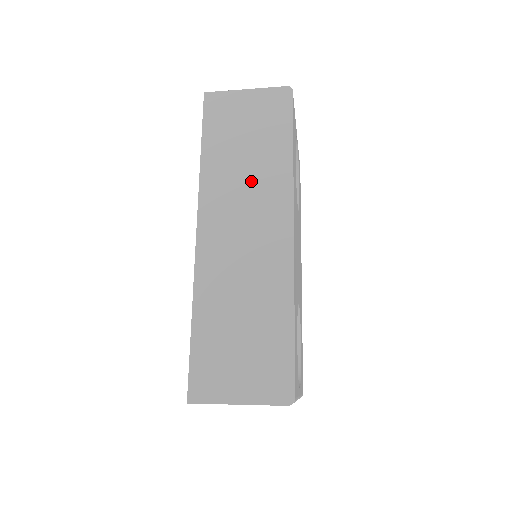
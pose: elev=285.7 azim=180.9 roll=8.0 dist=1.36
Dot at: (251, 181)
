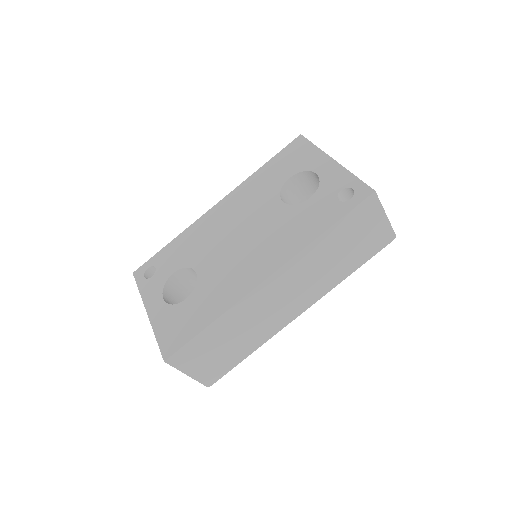
Dot at: (320, 273)
